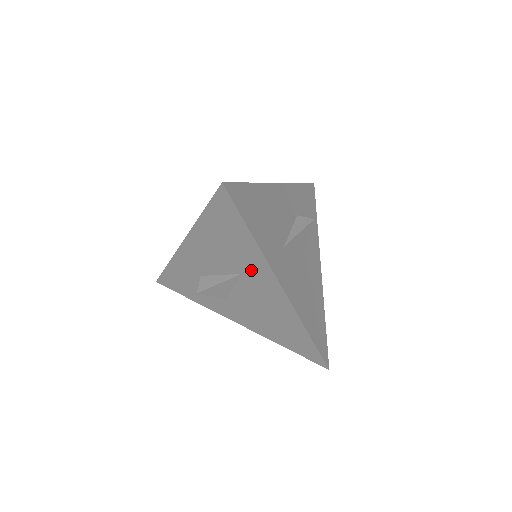
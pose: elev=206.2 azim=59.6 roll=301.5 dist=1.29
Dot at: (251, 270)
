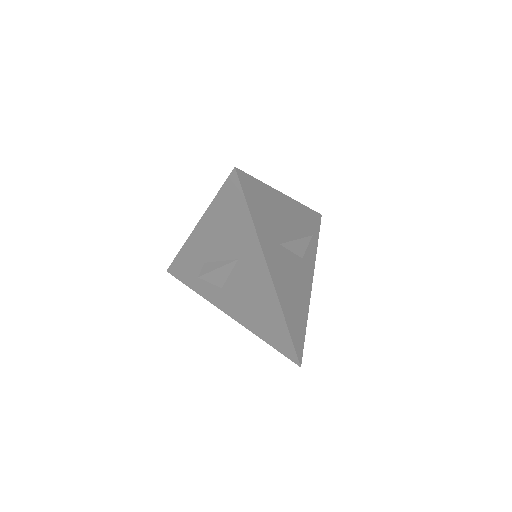
Dot at: (247, 255)
